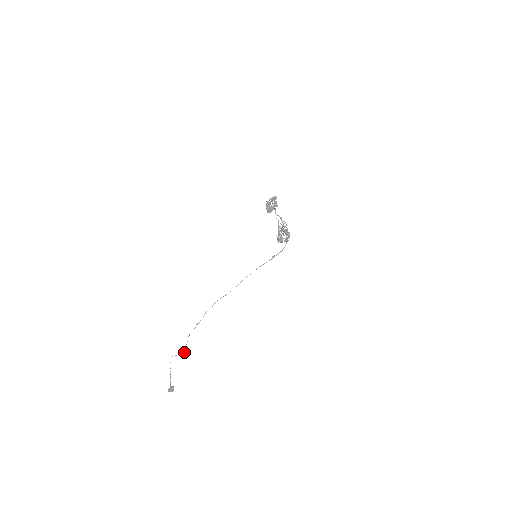
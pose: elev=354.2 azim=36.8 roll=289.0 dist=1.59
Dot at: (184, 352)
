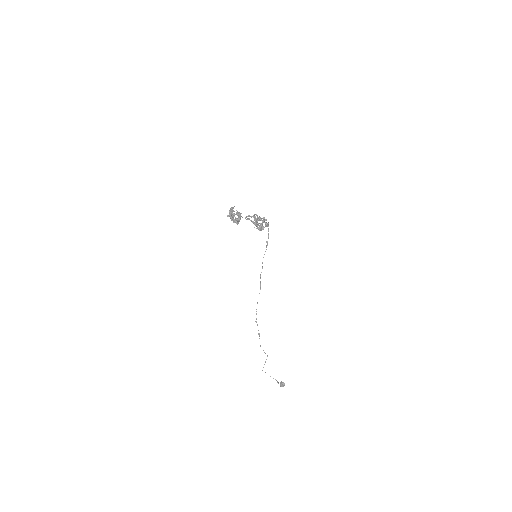
Dot at: occluded
